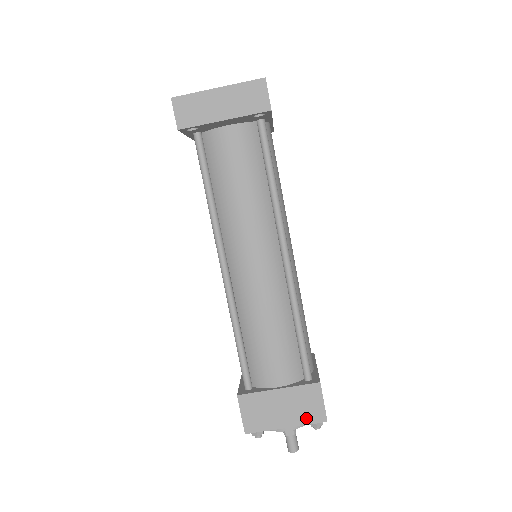
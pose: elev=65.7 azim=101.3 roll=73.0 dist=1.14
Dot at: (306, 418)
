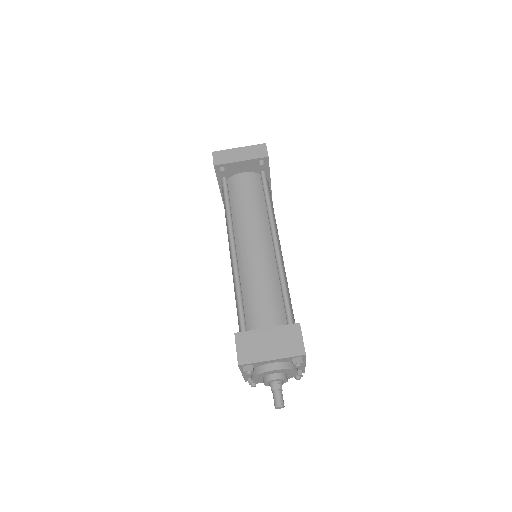
Dot at: (289, 352)
